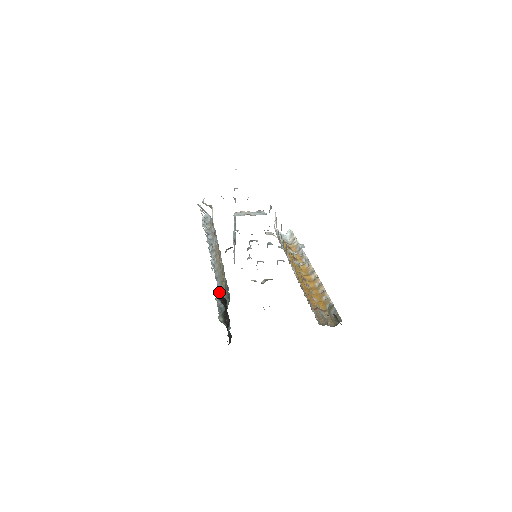
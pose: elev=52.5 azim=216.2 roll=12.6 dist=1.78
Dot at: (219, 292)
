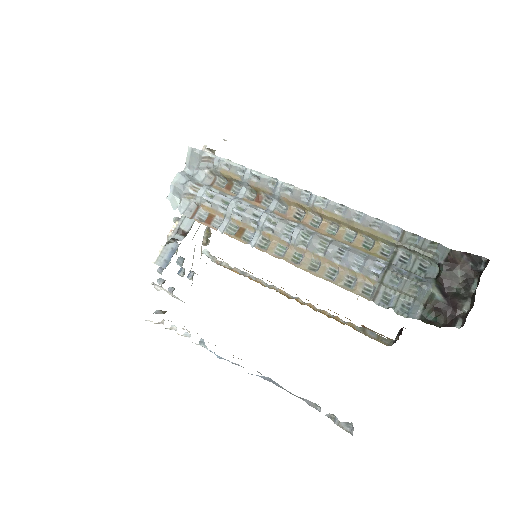
Dot at: (384, 263)
